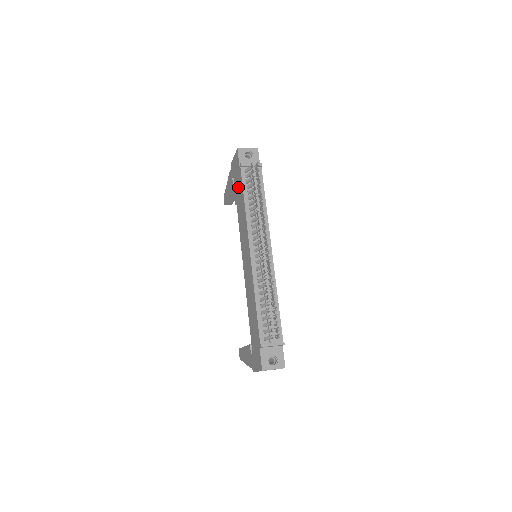
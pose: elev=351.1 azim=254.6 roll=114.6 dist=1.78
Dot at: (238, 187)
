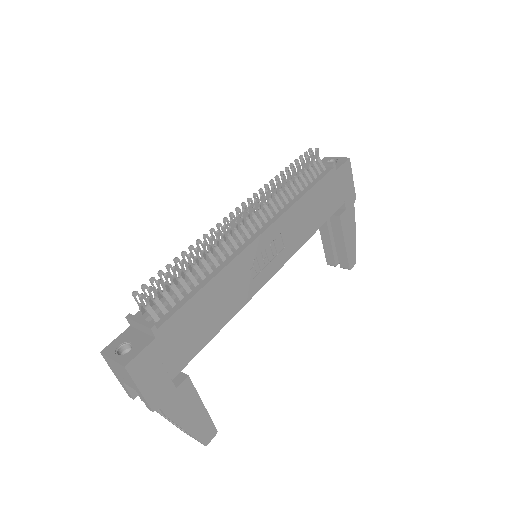
Dot at: occluded
